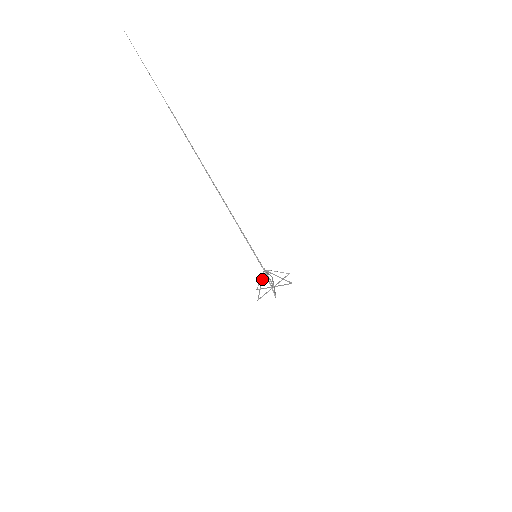
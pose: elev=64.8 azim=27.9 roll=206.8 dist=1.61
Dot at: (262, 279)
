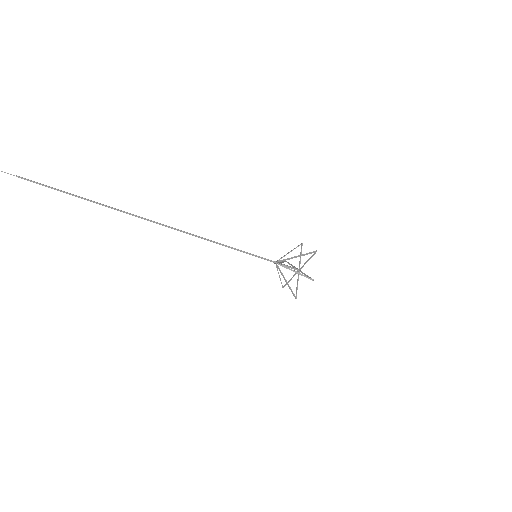
Dot at: occluded
